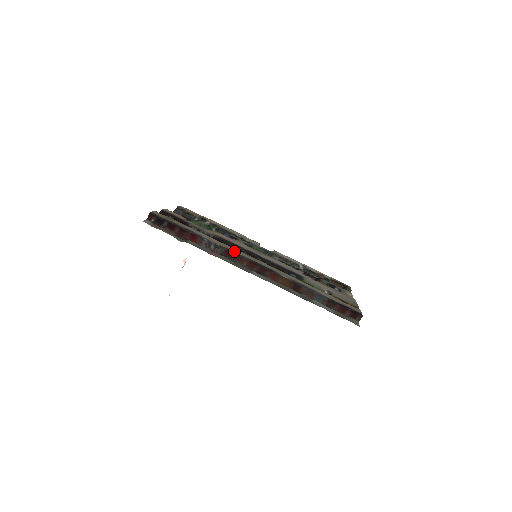
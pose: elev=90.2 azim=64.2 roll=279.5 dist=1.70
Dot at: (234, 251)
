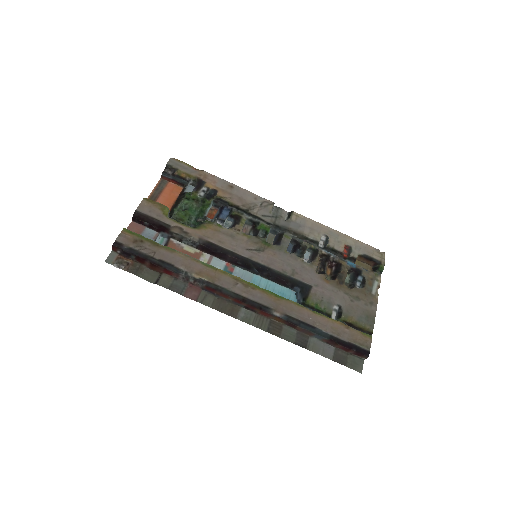
Dot at: (218, 283)
